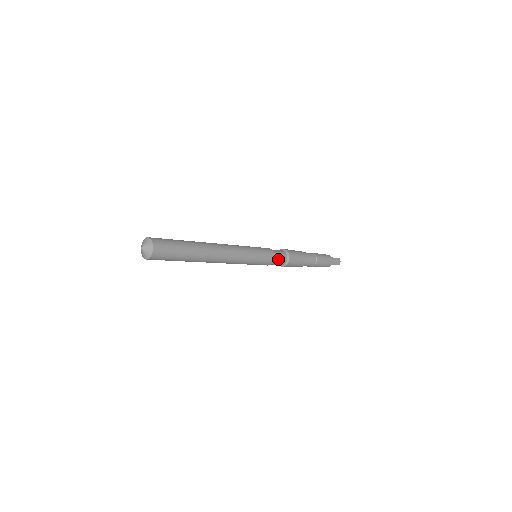
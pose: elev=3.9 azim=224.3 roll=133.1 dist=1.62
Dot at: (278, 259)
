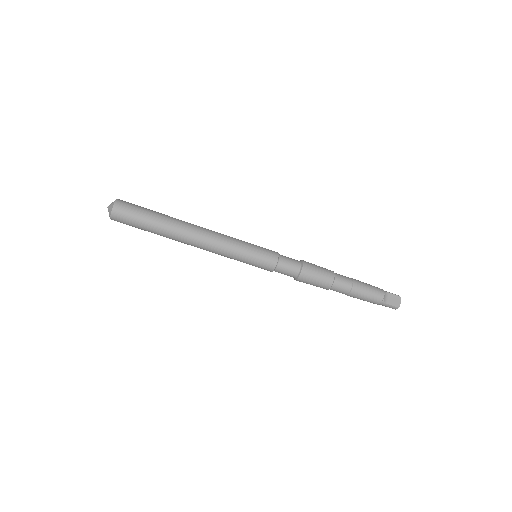
Dot at: (285, 257)
